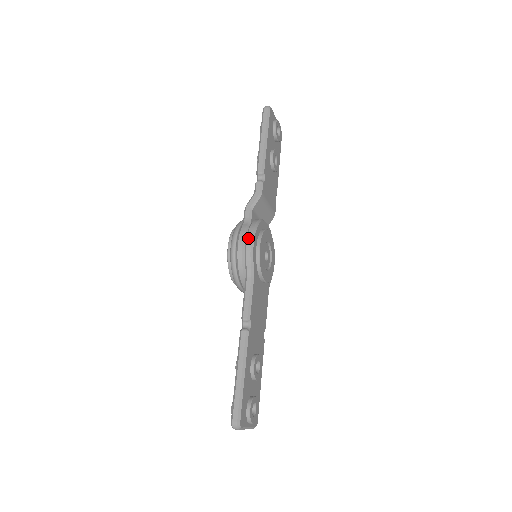
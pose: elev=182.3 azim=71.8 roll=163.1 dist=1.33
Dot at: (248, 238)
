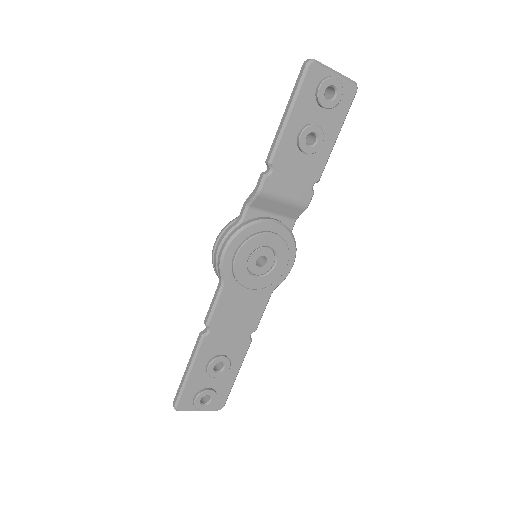
Dot at: (223, 244)
